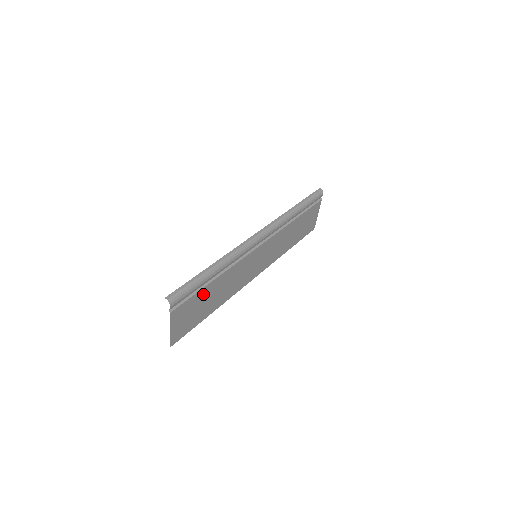
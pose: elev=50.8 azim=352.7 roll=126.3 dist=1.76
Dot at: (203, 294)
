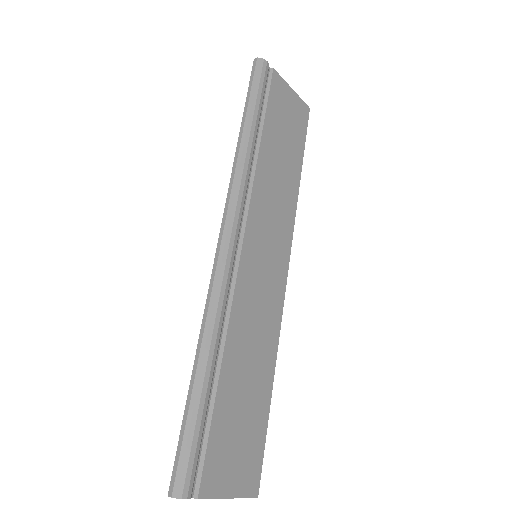
Dot at: (225, 407)
